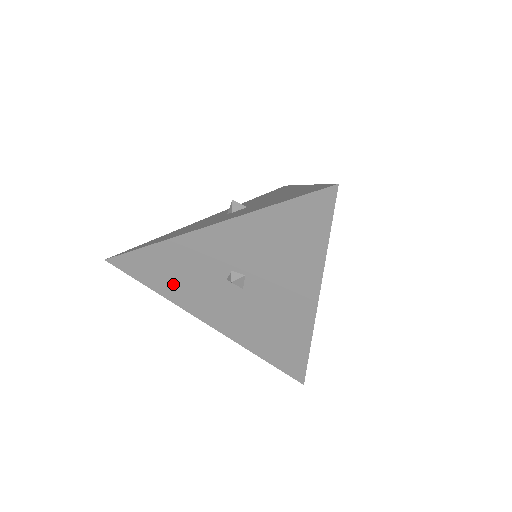
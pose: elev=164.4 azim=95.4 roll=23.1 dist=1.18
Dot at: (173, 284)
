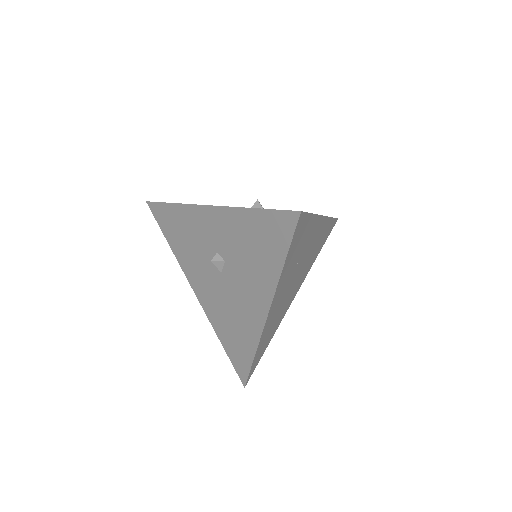
Dot at: (180, 244)
